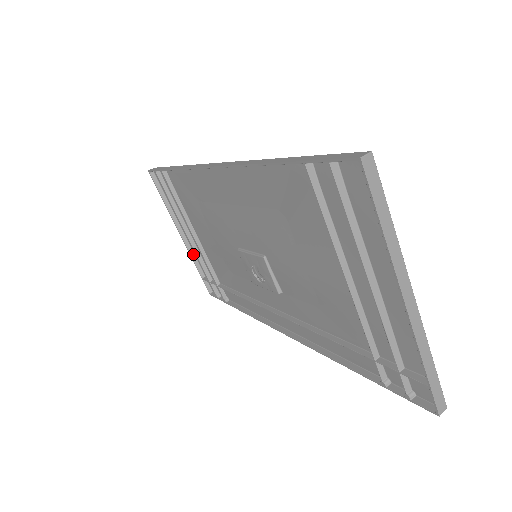
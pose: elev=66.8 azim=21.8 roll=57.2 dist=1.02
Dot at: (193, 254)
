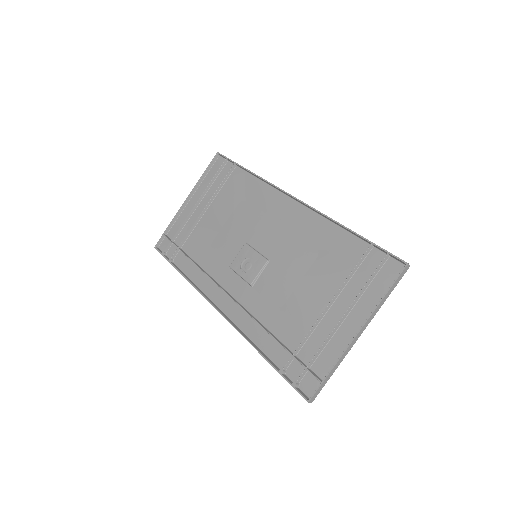
Dot at: (178, 216)
